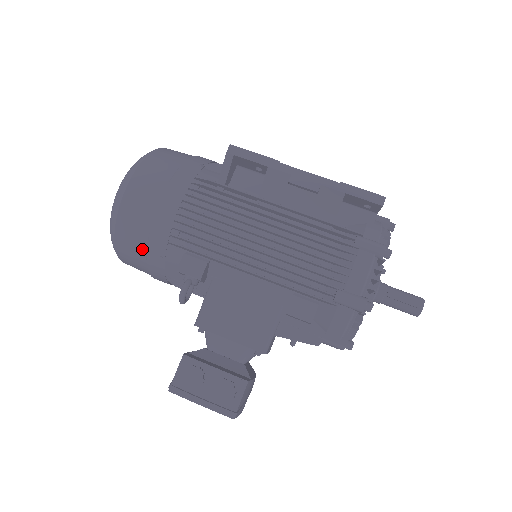
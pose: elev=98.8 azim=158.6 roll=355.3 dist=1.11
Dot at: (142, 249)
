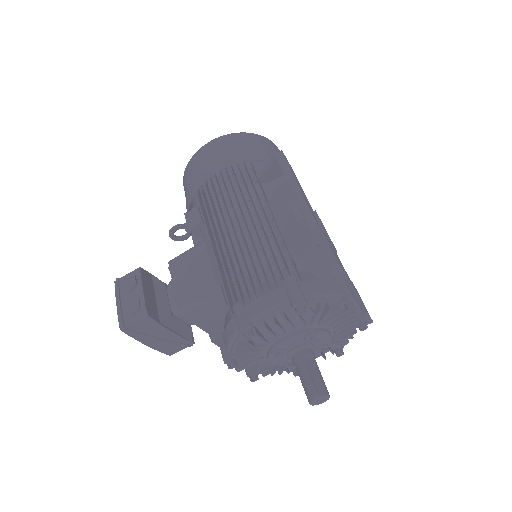
Dot at: occluded
